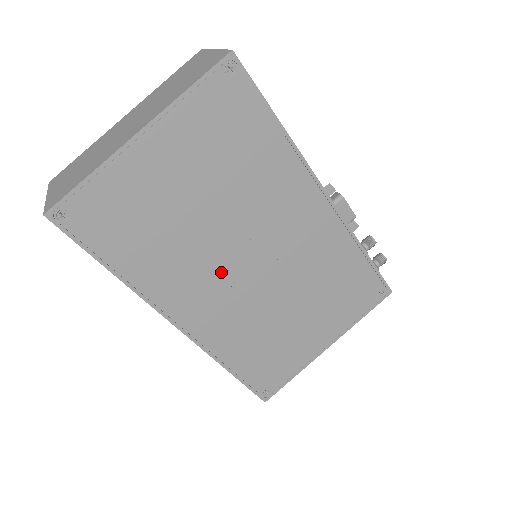
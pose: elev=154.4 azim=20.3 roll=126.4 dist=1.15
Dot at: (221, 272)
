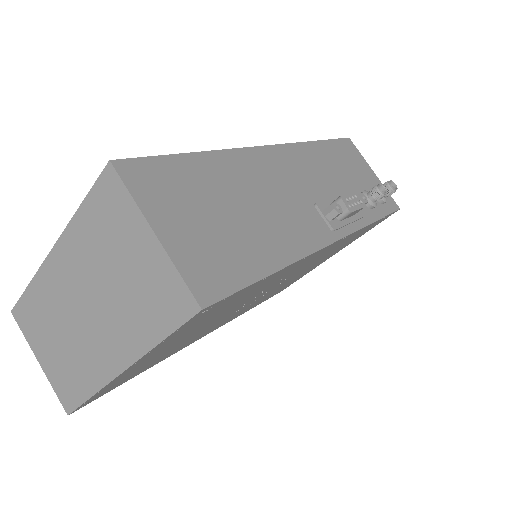
Dot at: (232, 314)
